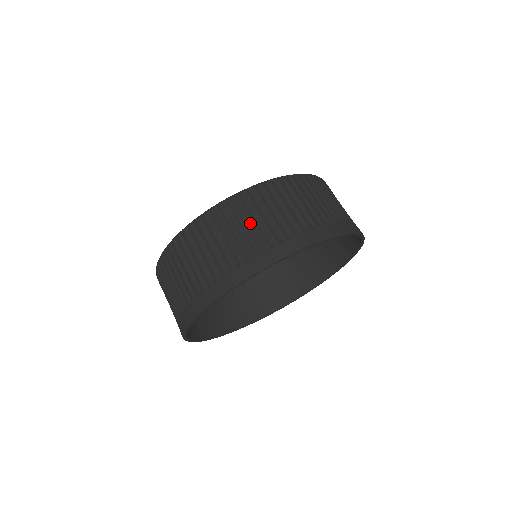
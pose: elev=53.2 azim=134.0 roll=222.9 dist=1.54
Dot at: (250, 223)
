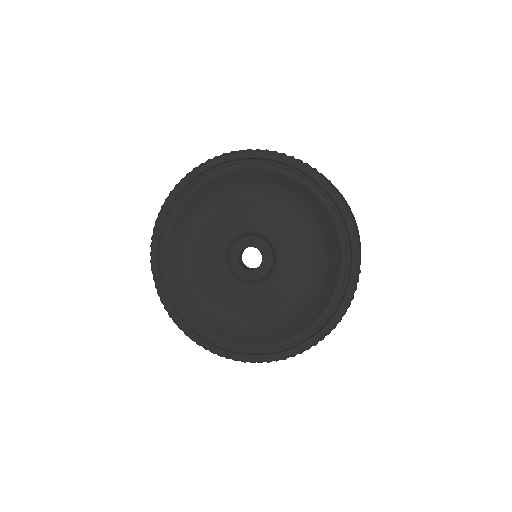
Dot at: occluded
